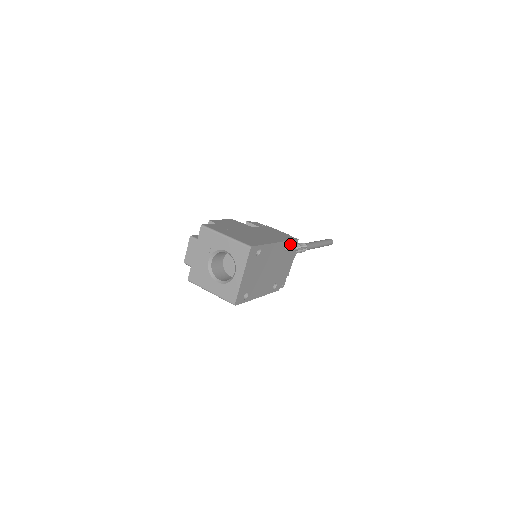
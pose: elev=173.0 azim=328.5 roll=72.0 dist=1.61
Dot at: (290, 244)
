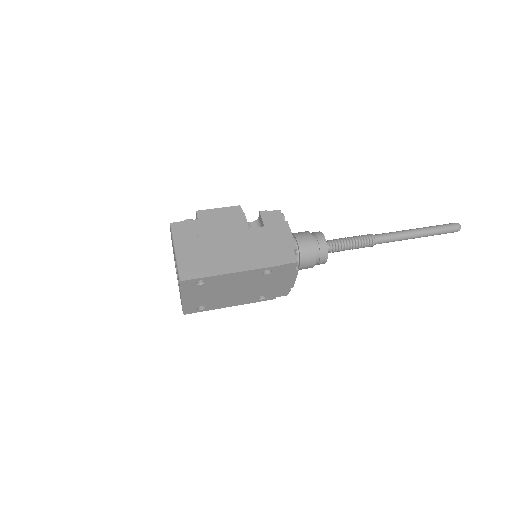
Dot at: (276, 268)
